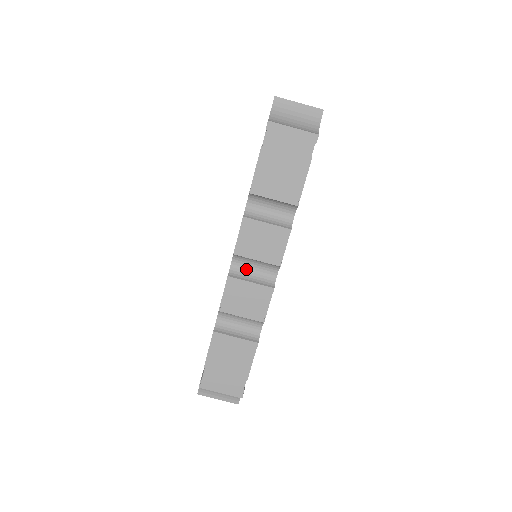
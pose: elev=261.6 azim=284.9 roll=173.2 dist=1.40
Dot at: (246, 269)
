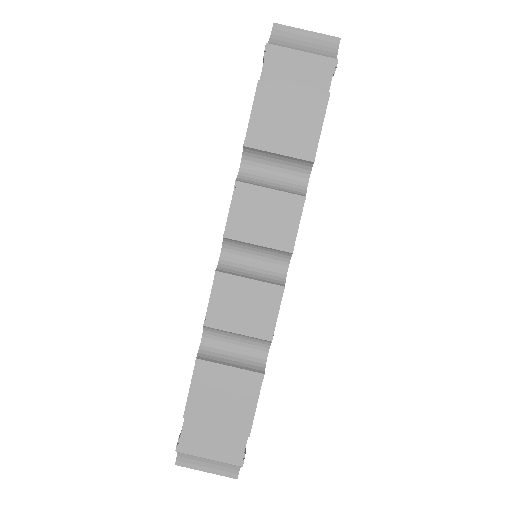
Dot at: (242, 262)
